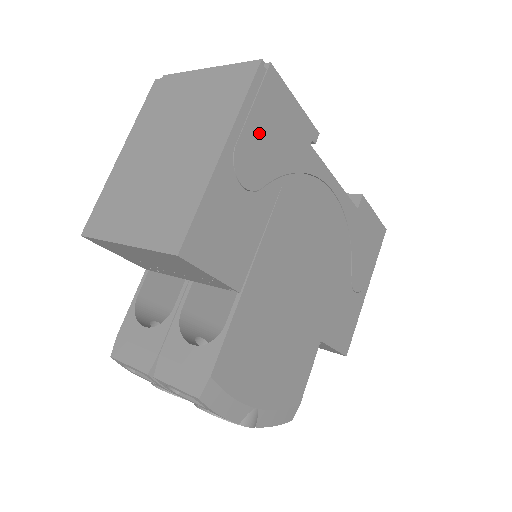
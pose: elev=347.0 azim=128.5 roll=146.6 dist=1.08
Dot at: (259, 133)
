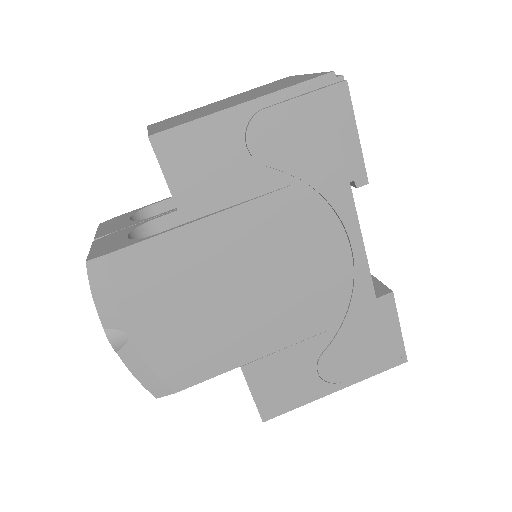
Dot at: (294, 122)
